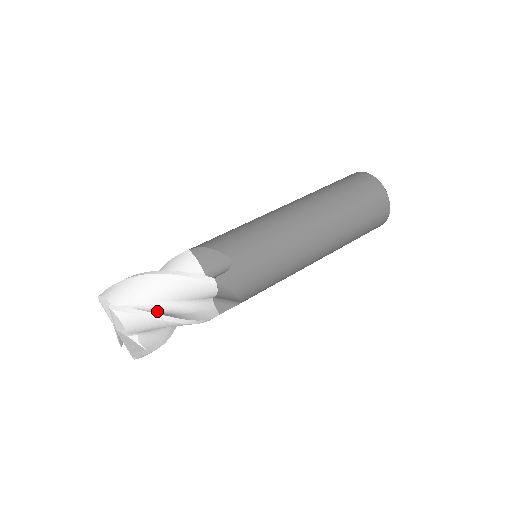
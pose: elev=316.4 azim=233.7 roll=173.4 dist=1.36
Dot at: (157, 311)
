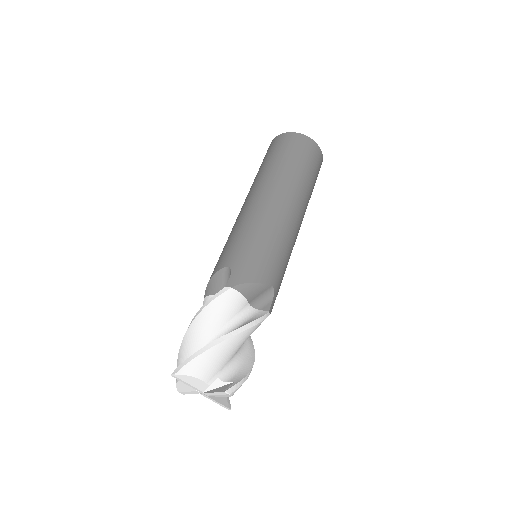
Dot at: (238, 363)
